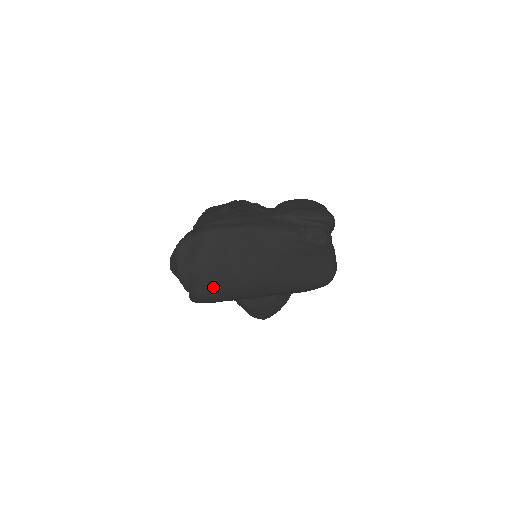
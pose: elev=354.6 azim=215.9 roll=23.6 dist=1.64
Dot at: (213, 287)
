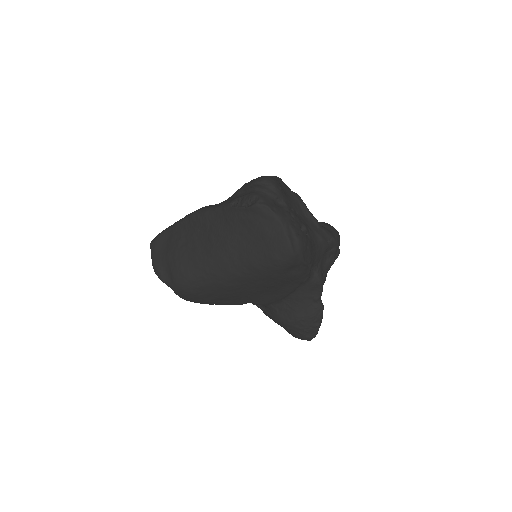
Dot at: (178, 274)
